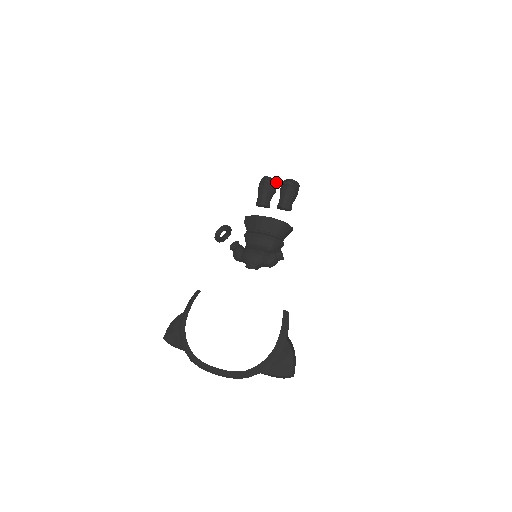
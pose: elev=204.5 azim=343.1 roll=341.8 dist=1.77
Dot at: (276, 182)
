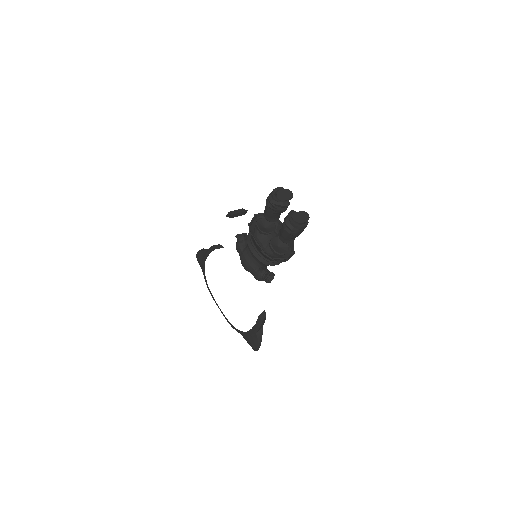
Dot at: (284, 205)
